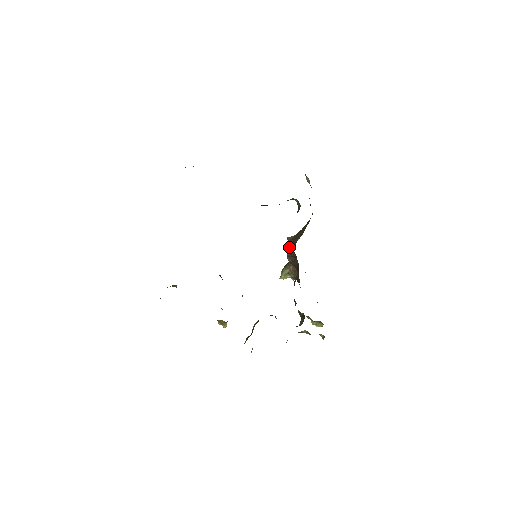
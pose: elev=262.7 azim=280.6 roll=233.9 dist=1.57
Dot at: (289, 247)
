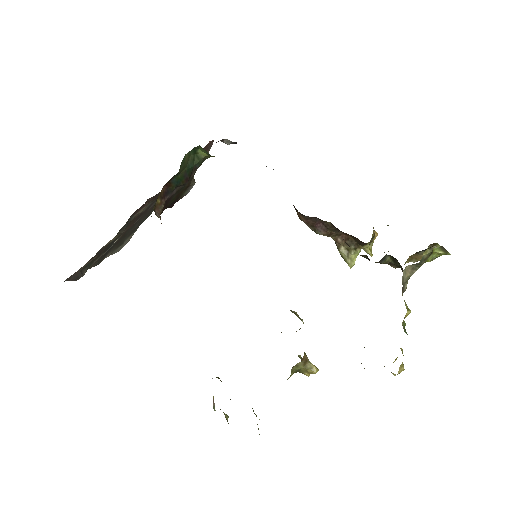
Dot at: (303, 221)
